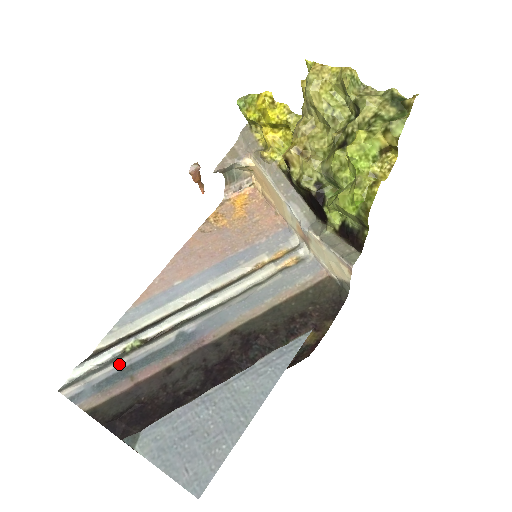
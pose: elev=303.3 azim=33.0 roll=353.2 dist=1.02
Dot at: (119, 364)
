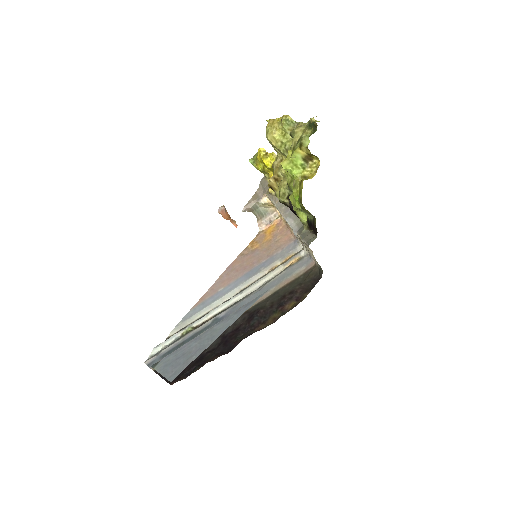
Dot at: (177, 342)
